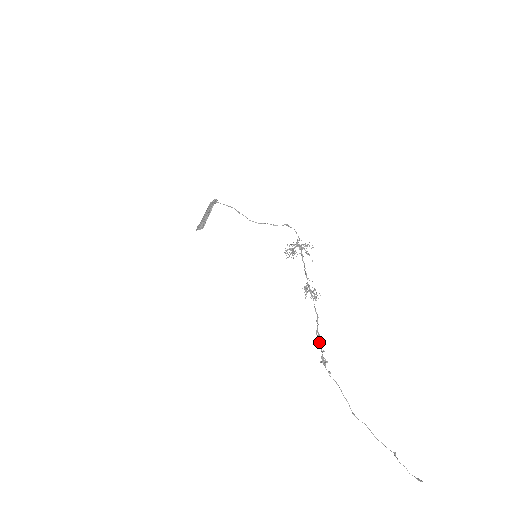
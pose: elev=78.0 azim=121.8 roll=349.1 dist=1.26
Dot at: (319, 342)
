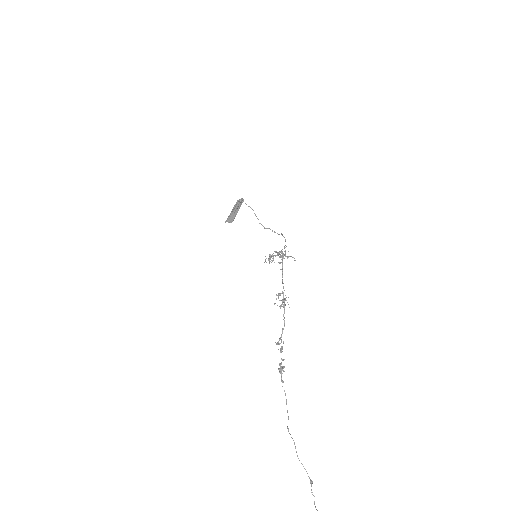
Dot at: (280, 349)
